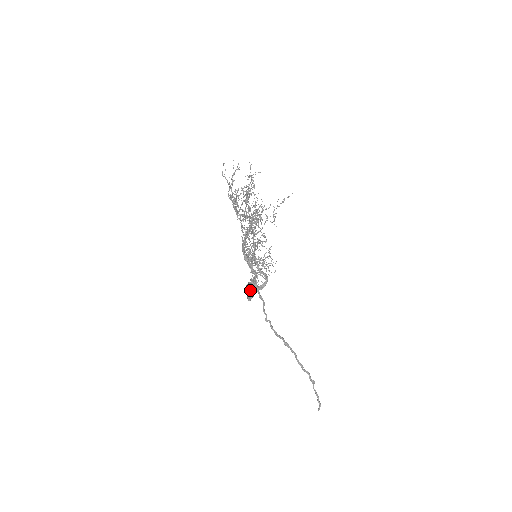
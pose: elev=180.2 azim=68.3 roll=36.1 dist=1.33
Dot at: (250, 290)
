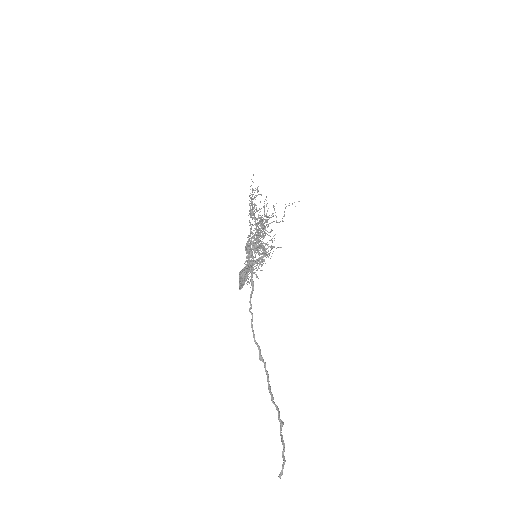
Dot at: (246, 264)
